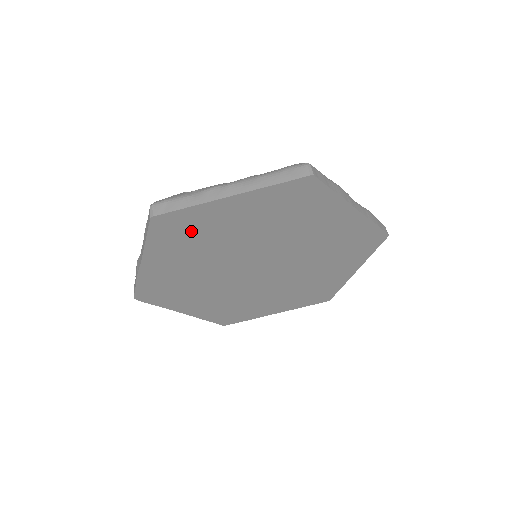
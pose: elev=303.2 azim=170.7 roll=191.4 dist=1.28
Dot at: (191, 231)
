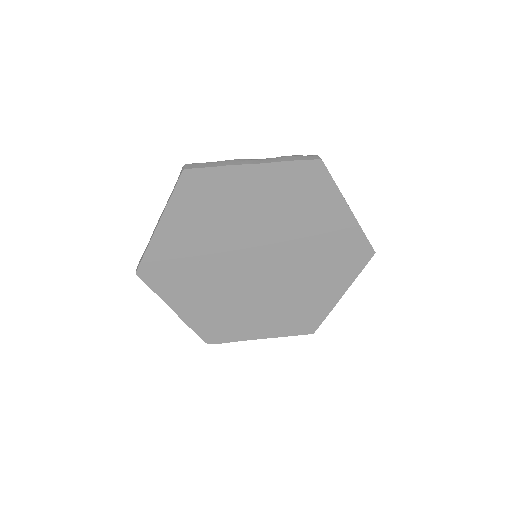
Dot at: (170, 266)
